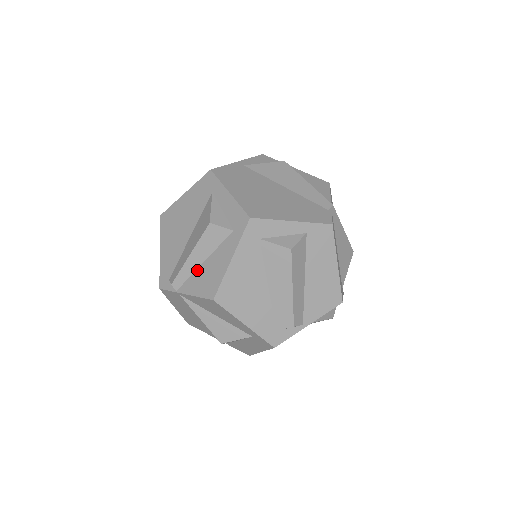
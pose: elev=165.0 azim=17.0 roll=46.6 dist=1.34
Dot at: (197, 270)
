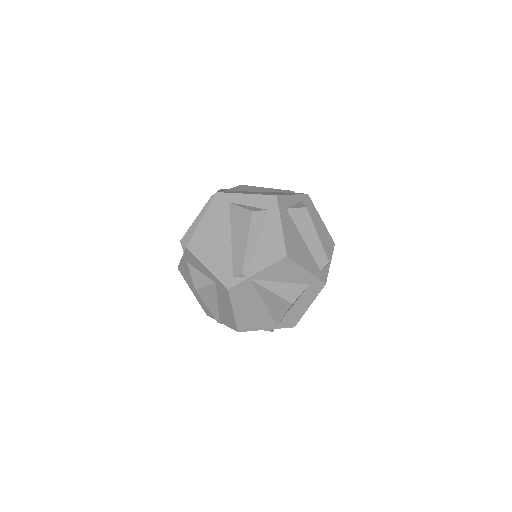
Dot at: (256, 251)
